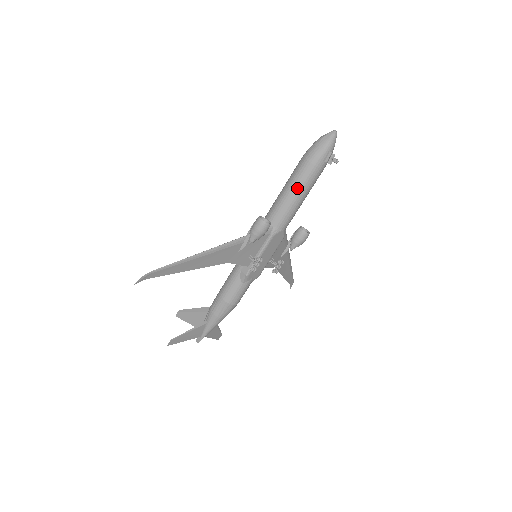
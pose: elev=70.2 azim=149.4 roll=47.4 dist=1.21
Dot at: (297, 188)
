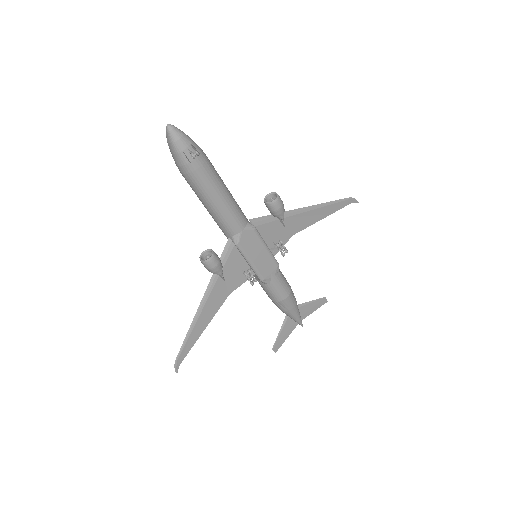
Dot at: (204, 199)
